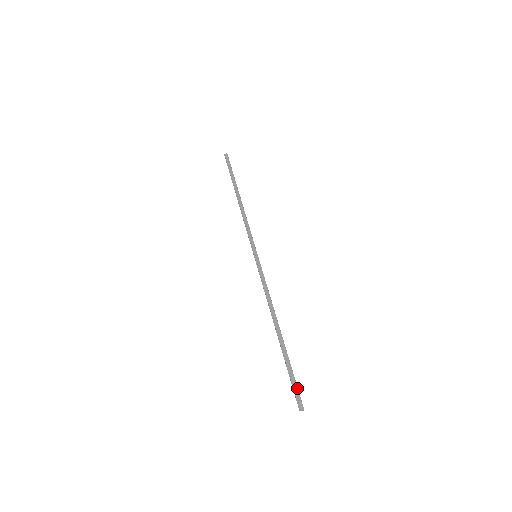
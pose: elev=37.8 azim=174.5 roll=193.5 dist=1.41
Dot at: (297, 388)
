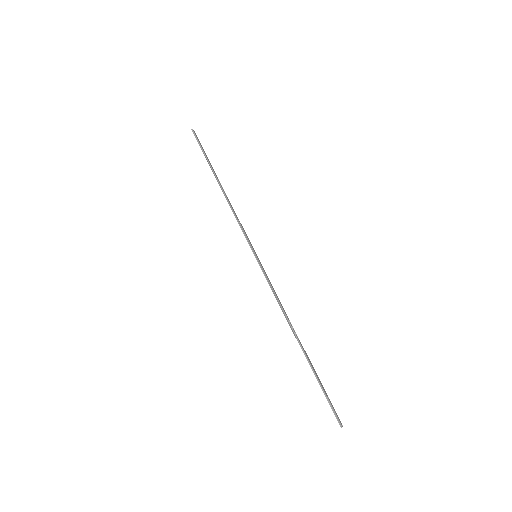
Dot at: occluded
